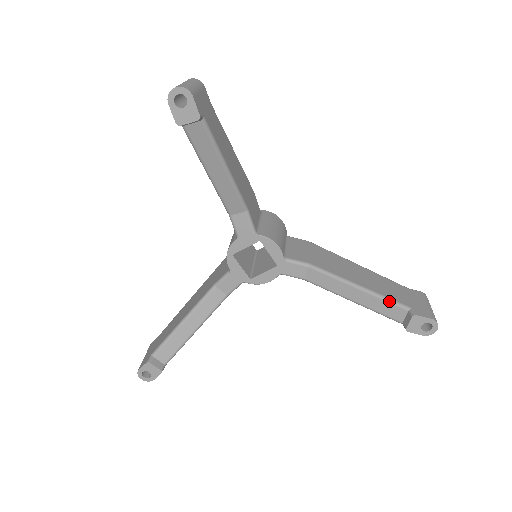
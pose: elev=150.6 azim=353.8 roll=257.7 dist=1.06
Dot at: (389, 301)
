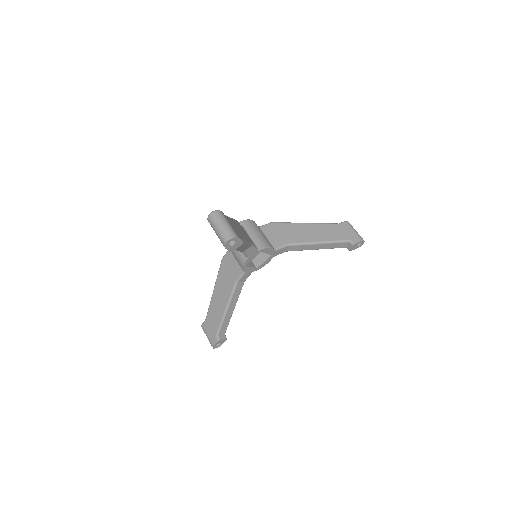
Dot at: (338, 242)
